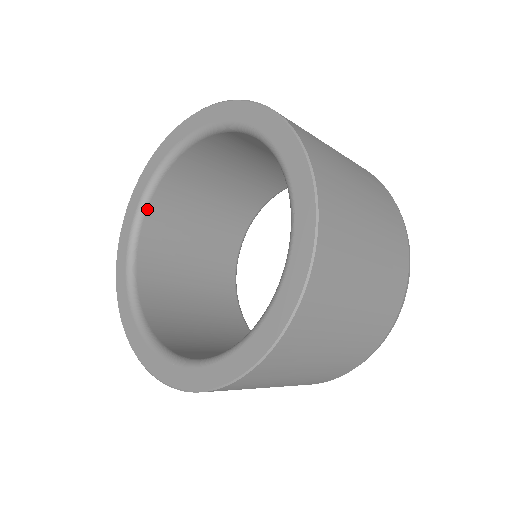
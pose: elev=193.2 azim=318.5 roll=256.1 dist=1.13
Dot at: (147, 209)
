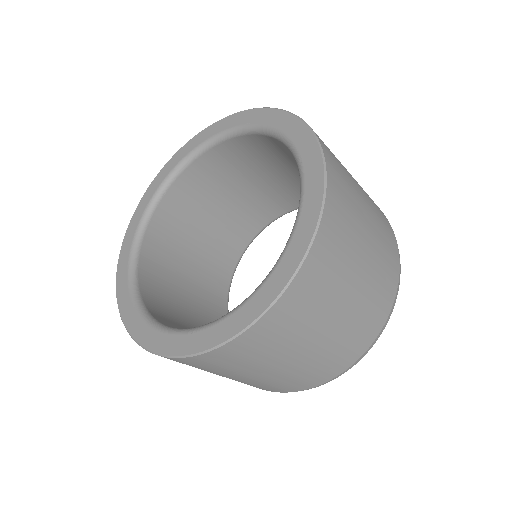
Dot at: (194, 161)
